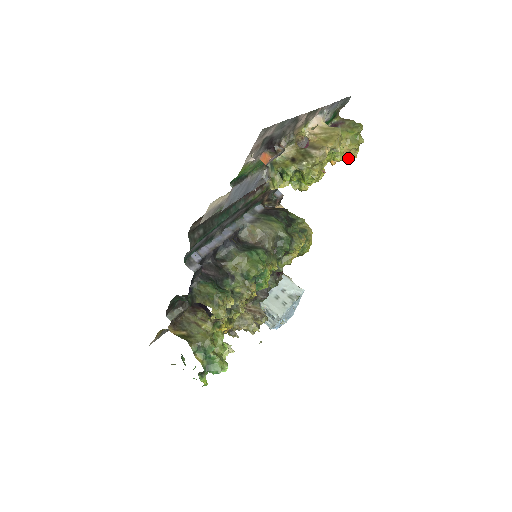
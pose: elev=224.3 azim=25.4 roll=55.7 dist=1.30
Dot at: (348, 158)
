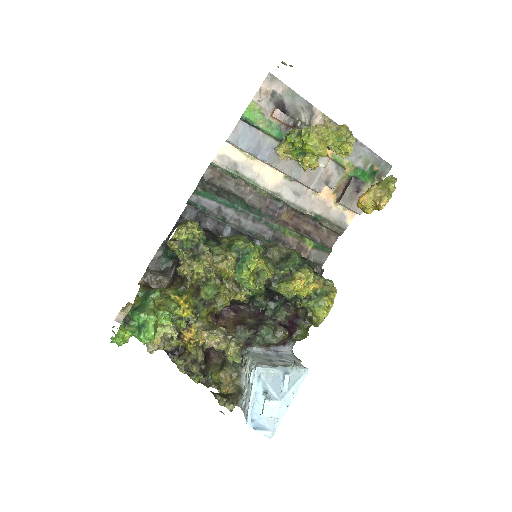
Dot at: (379, 203)
